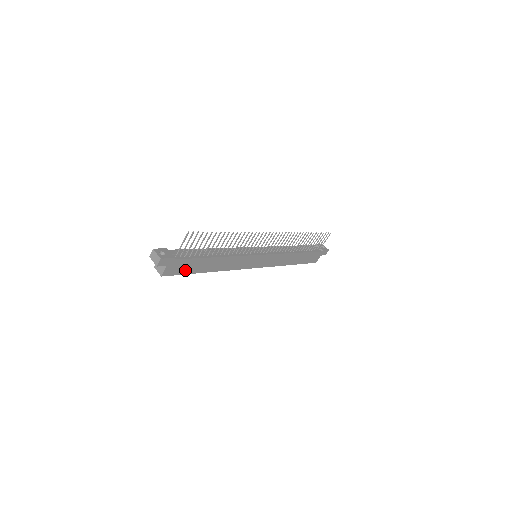
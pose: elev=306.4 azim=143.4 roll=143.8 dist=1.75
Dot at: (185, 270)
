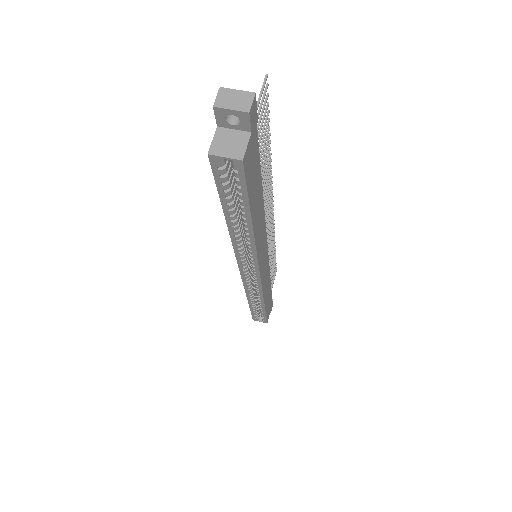
Dot at: (250, 184)
